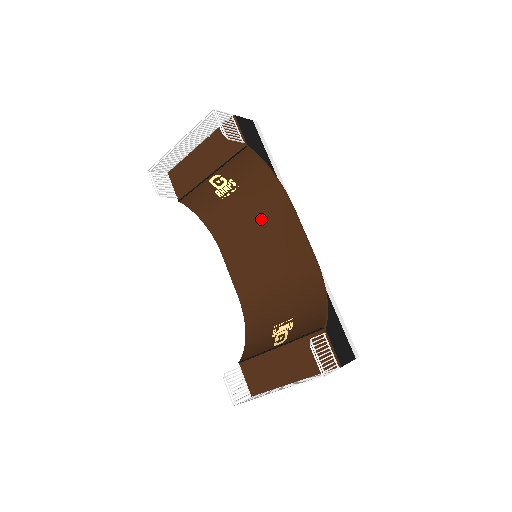
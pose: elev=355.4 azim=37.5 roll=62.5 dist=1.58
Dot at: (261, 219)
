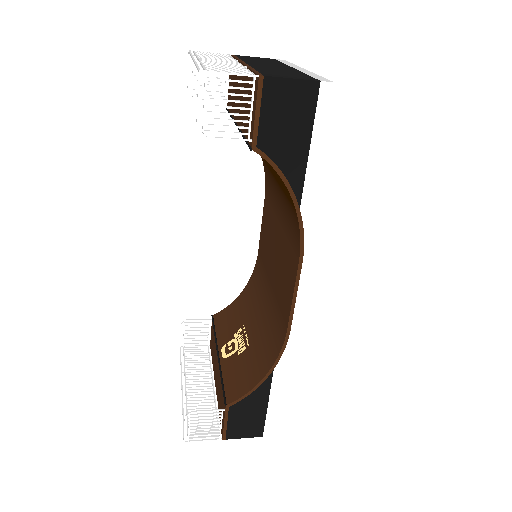
Dot at: (285, 221)
